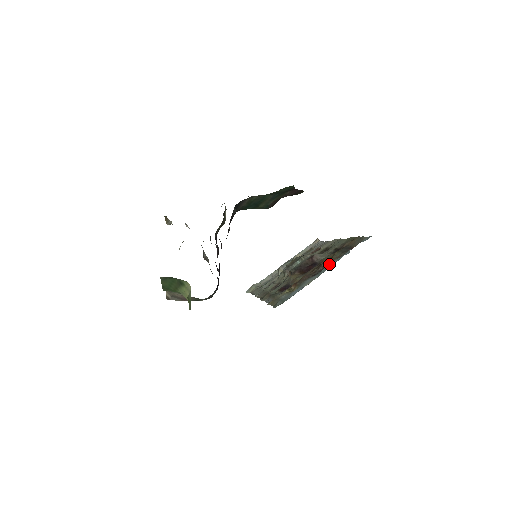
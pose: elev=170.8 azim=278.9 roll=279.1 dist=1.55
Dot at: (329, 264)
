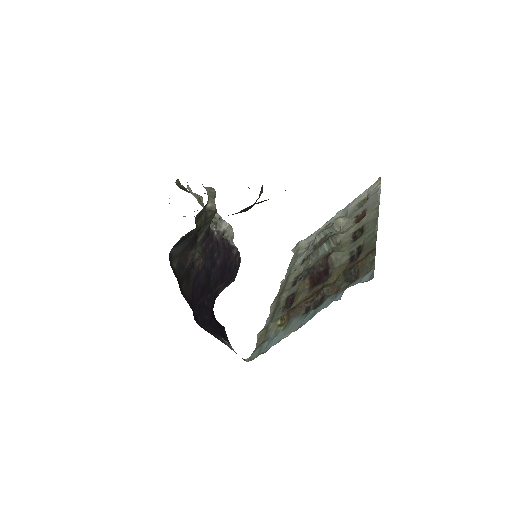
Dot at: (322, 301)
